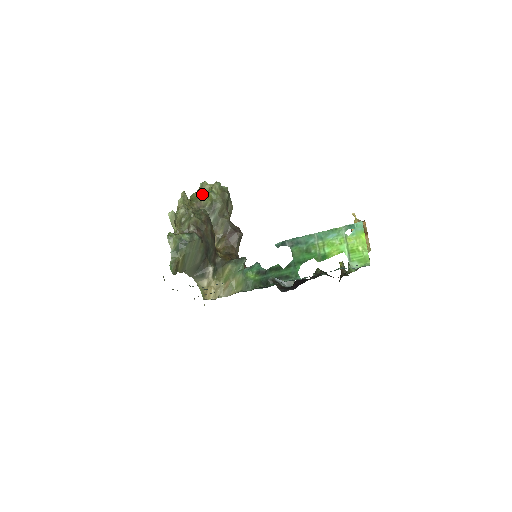
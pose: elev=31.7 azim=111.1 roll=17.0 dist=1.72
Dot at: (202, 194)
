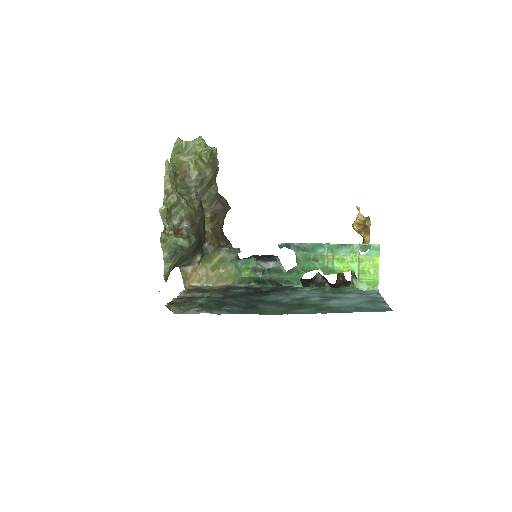
Dot at: (186, 158)
